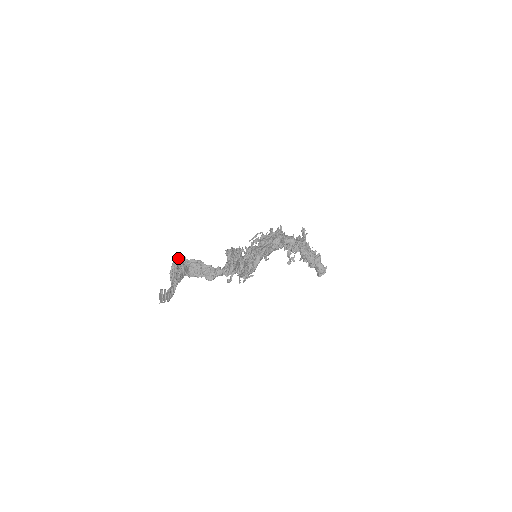
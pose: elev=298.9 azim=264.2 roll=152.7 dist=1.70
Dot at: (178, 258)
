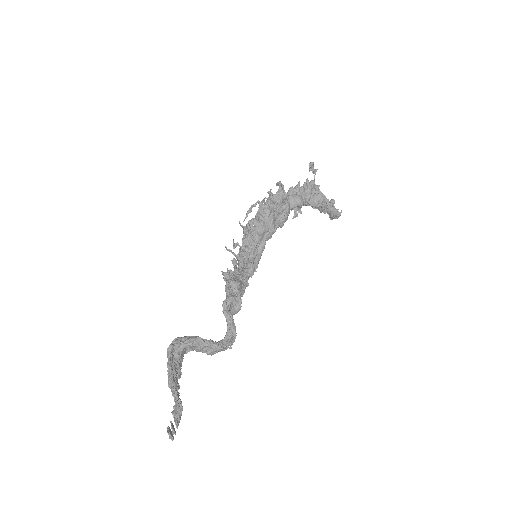
Dot at: (171, 354)
